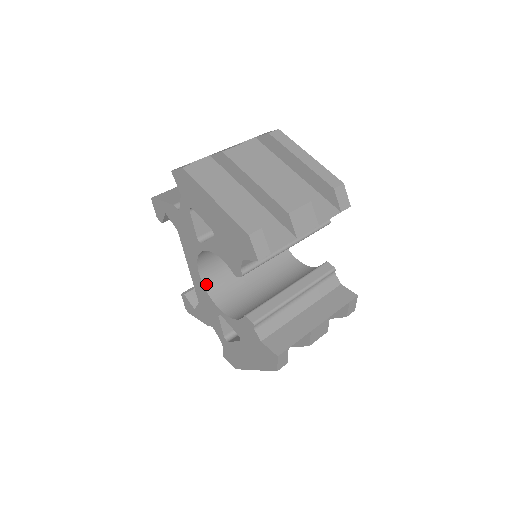
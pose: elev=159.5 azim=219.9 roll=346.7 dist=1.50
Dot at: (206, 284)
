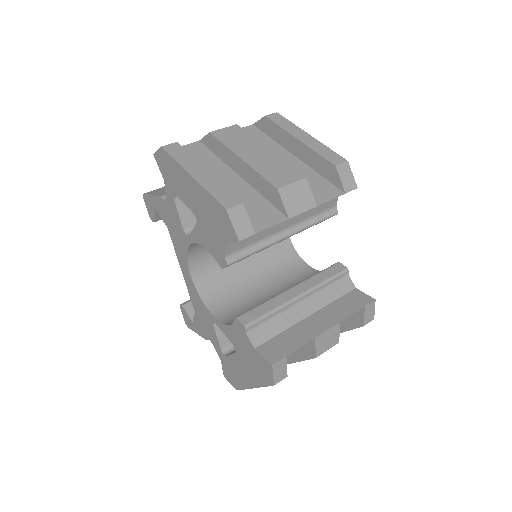
Dot at: (199, 288)
